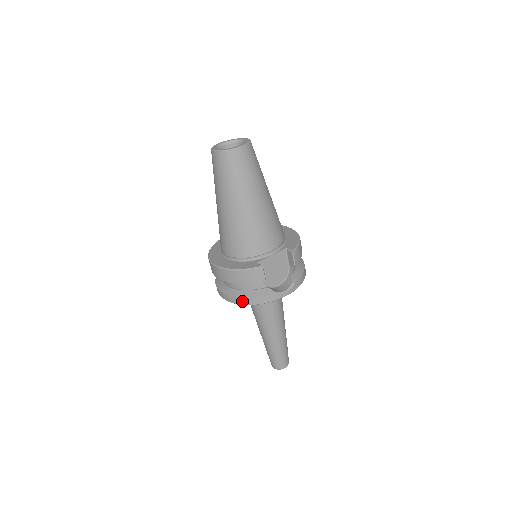
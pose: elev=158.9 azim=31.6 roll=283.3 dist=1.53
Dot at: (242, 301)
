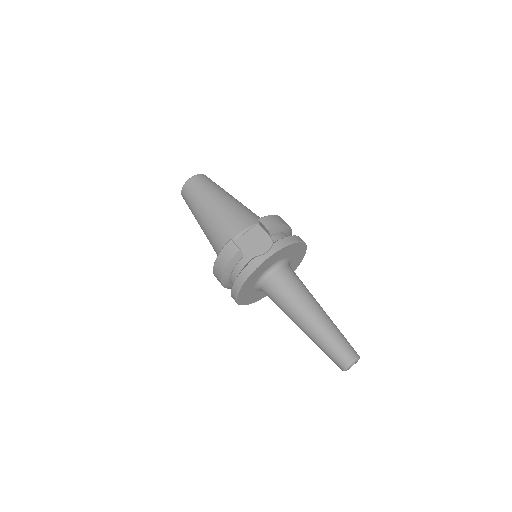
Dot at: (237, 284)
